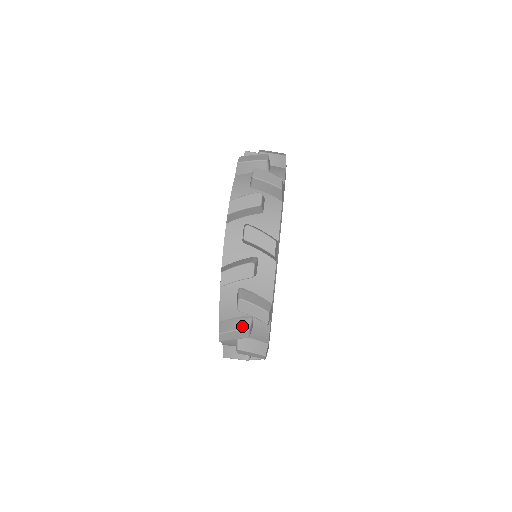
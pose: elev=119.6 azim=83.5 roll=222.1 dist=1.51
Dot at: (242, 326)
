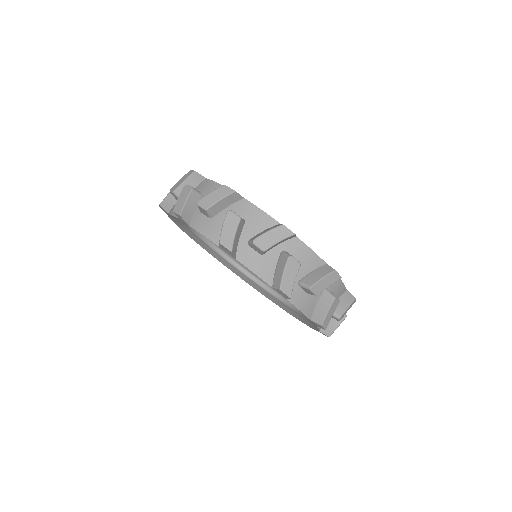
Dot at: (284, 261)
